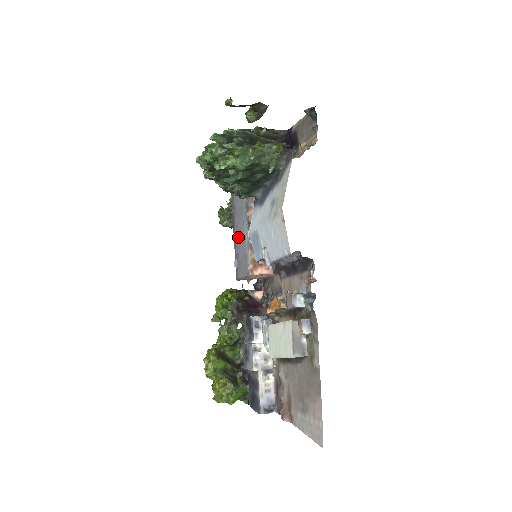
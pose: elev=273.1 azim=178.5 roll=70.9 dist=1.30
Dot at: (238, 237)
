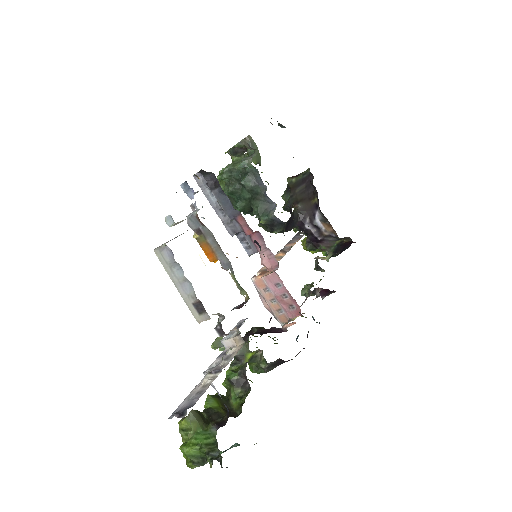
Dot at: occluded
